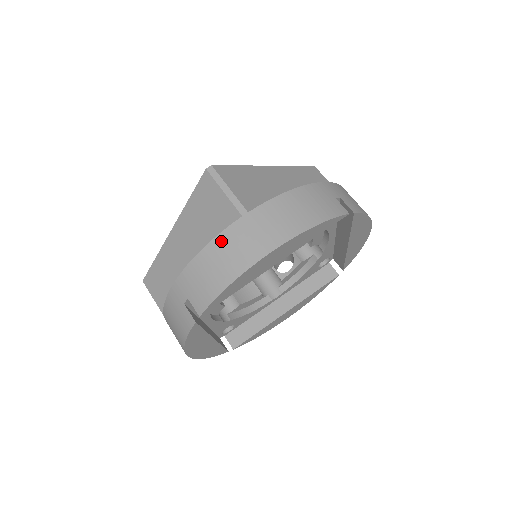
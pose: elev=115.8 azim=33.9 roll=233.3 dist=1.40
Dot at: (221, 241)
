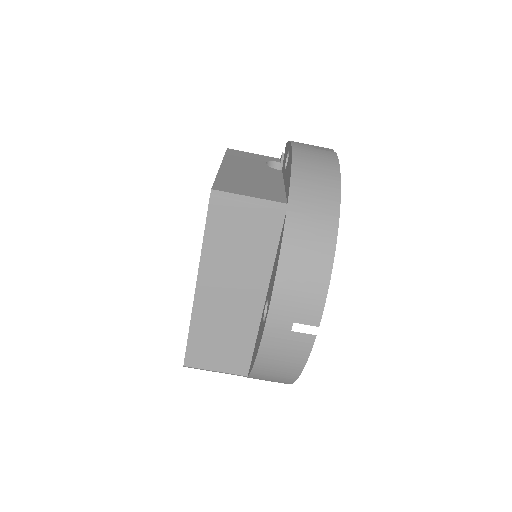
Dot at: occluded
